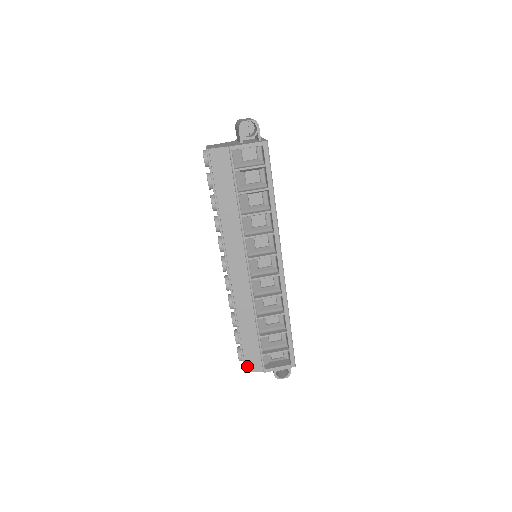
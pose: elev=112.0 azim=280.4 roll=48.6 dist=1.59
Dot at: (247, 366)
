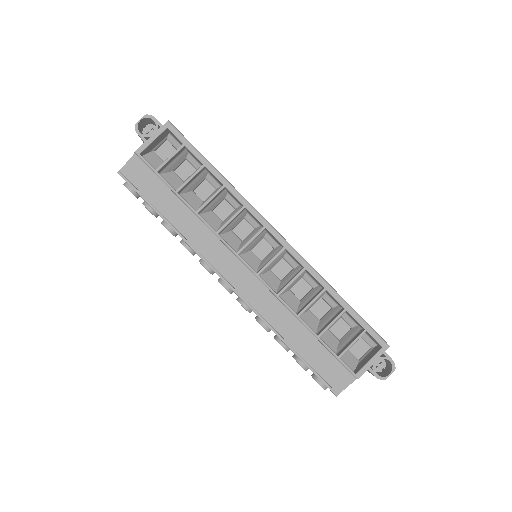
Dot at: (333, 386)
